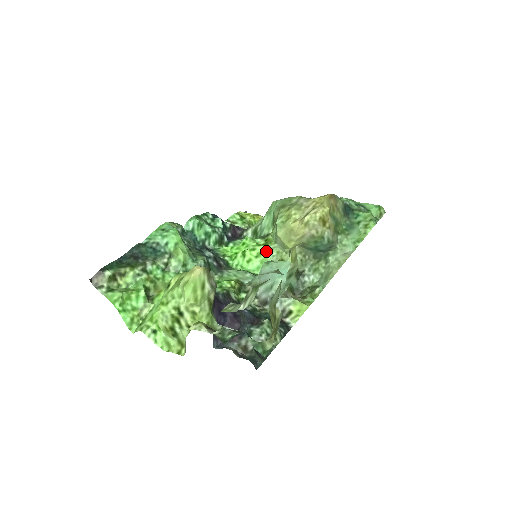
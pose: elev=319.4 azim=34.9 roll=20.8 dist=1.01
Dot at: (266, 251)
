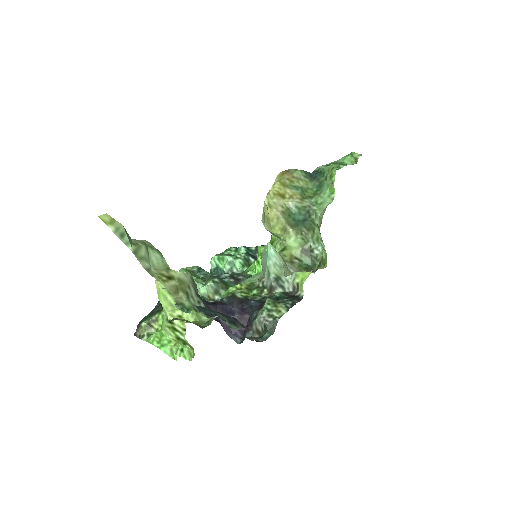
Dot at: occluded
